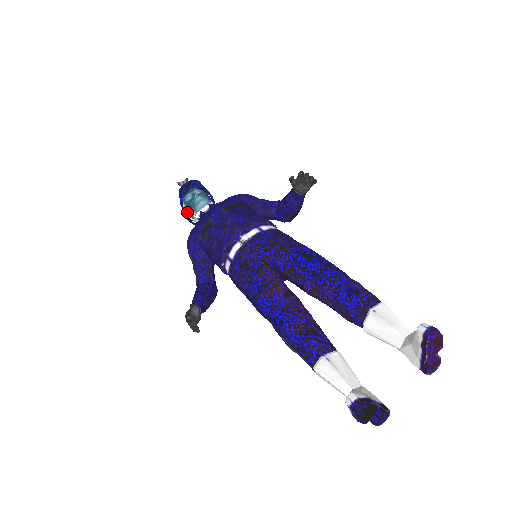
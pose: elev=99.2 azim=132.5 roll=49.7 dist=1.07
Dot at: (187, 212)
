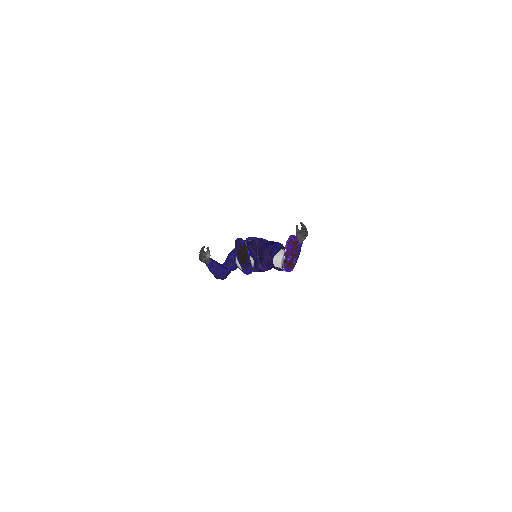
Dot at: occluded
